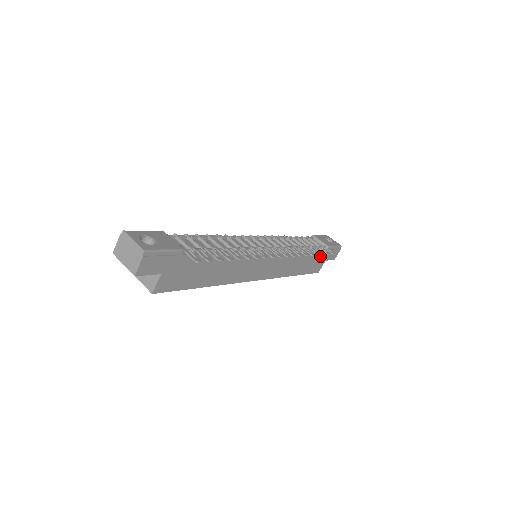
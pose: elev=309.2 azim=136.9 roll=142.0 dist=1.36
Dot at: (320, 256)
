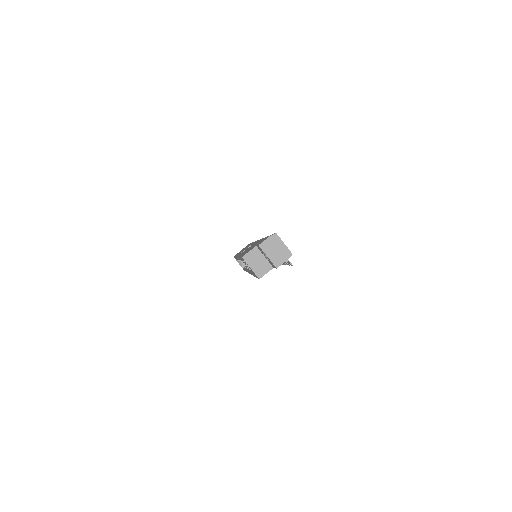
Dot at: occluded
